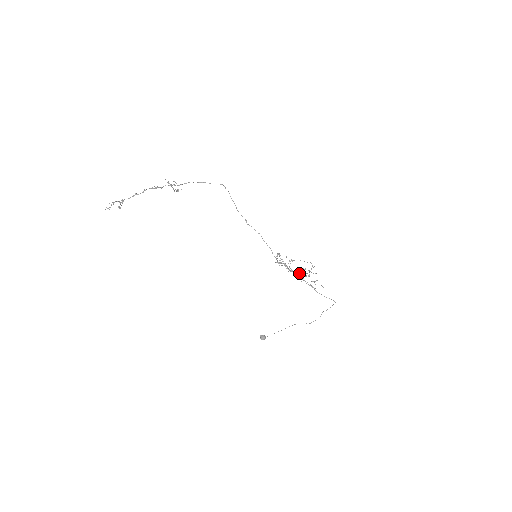
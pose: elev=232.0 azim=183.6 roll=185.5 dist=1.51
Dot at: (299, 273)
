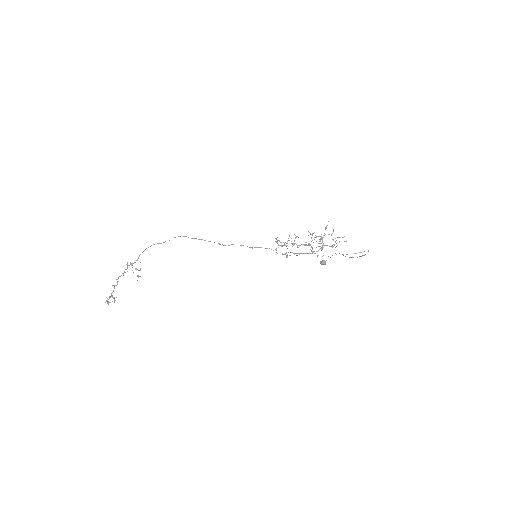
Dot at: occluded
